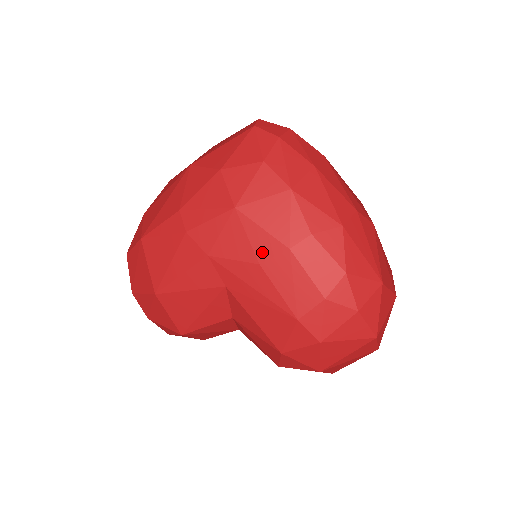
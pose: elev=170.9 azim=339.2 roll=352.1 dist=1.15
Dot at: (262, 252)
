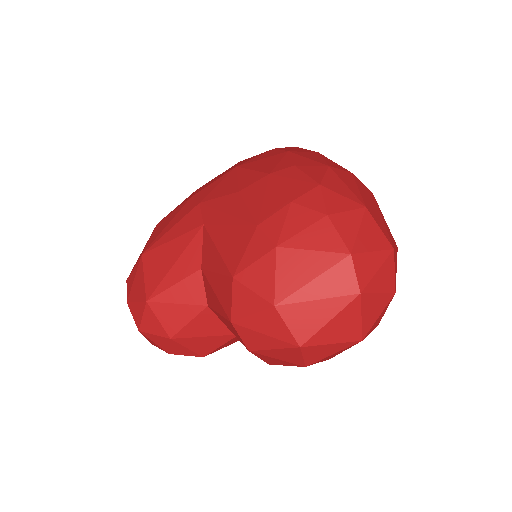
Dot at: (245, 183)
